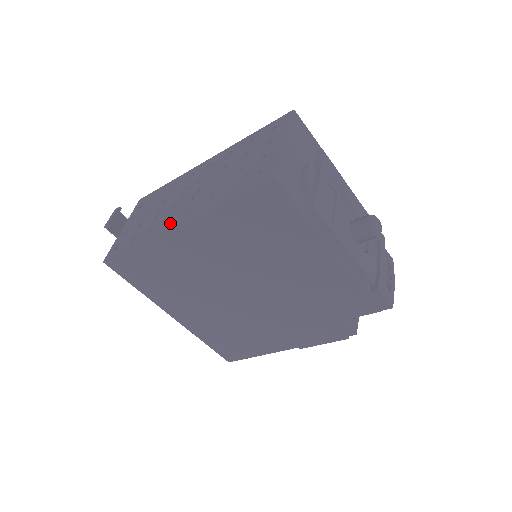
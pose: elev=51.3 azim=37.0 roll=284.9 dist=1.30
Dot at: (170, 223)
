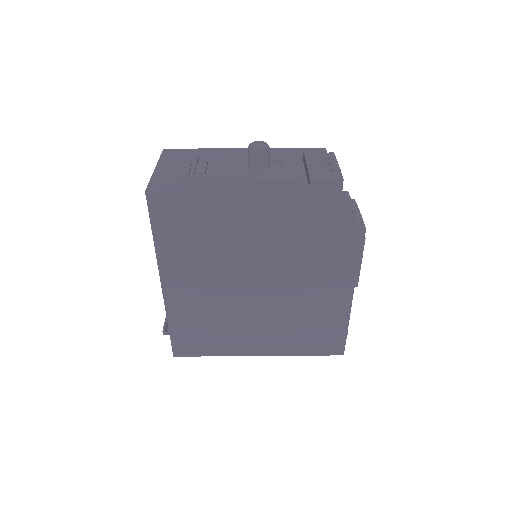
Dot at: occluded
